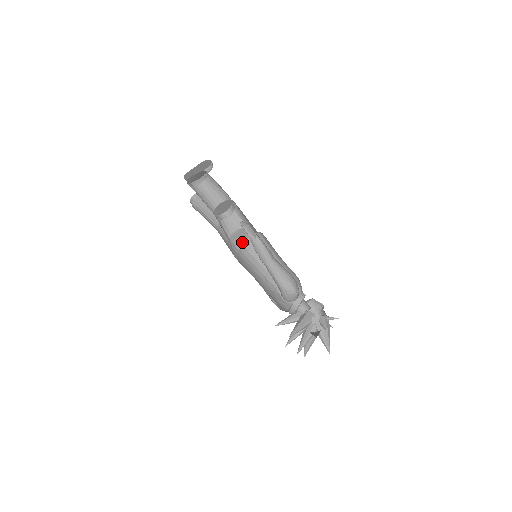
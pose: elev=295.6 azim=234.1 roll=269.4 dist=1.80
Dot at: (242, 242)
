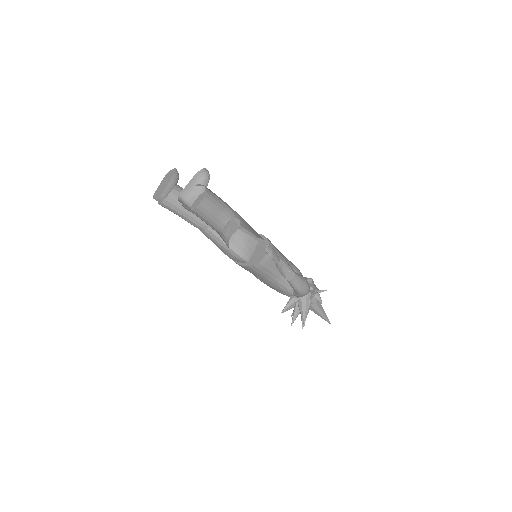
Dot at: (246, 250)
